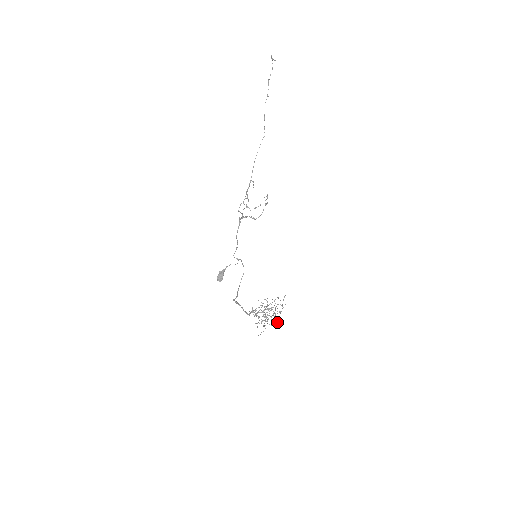
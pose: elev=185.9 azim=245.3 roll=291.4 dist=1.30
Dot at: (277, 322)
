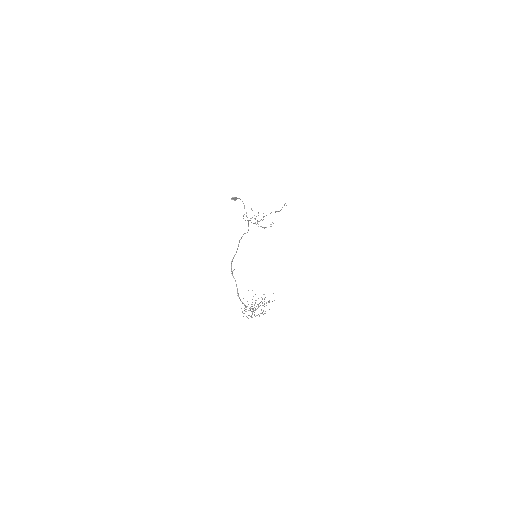
Dot at: occluded
